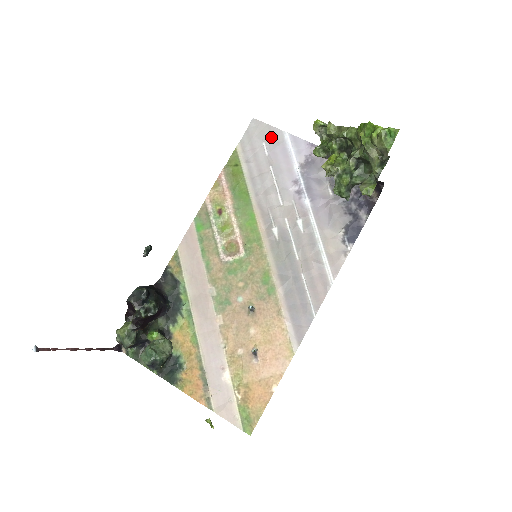
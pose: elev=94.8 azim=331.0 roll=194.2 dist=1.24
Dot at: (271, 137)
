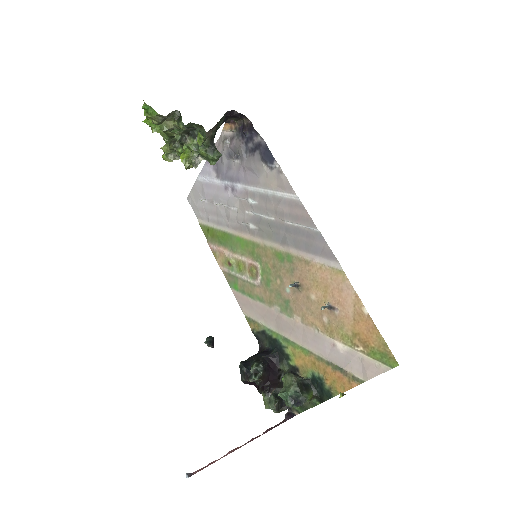
Dot at: (198, 191)
